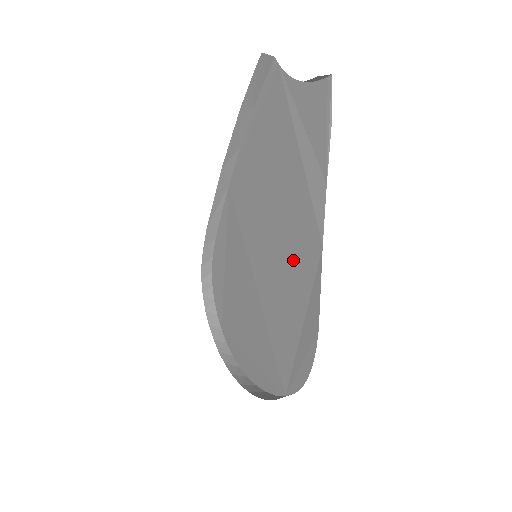
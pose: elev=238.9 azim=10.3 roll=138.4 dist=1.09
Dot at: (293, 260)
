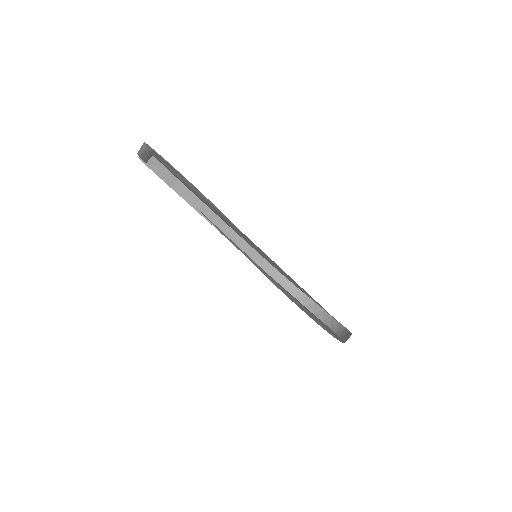
Dot at: (253, 244)
